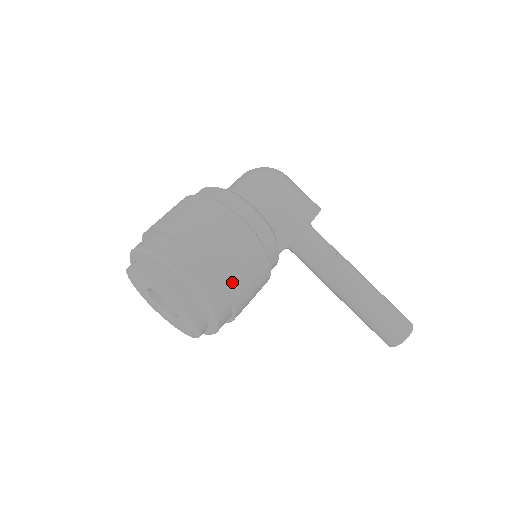
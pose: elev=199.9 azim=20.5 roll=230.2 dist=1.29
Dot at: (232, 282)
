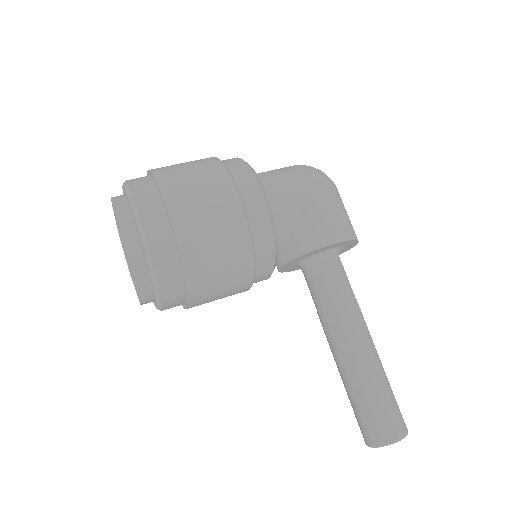
Dot at: (191, 256)
